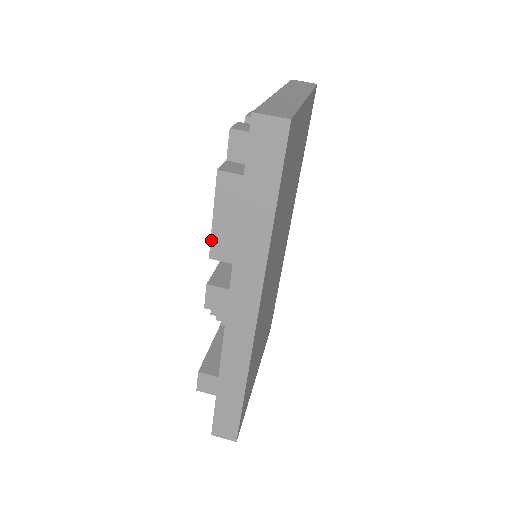
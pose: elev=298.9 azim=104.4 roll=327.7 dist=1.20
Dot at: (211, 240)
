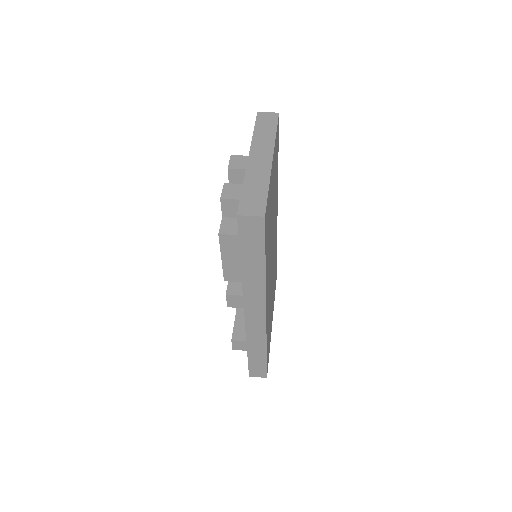
Dot at: (223, 271)
